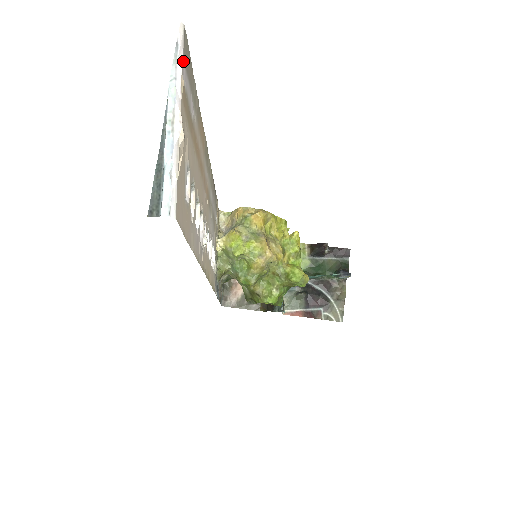
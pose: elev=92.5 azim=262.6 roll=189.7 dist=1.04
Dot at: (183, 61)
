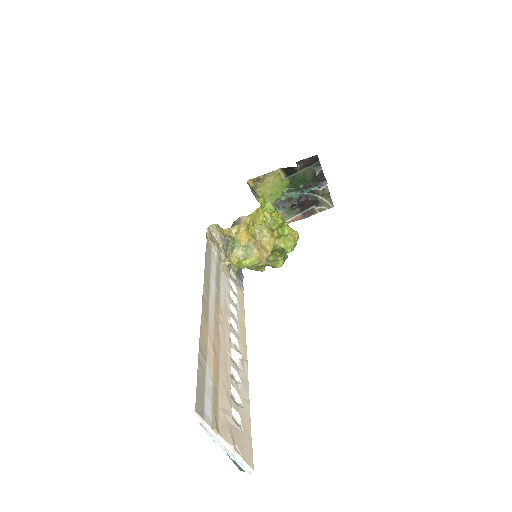
Dot at: (205, 417)
